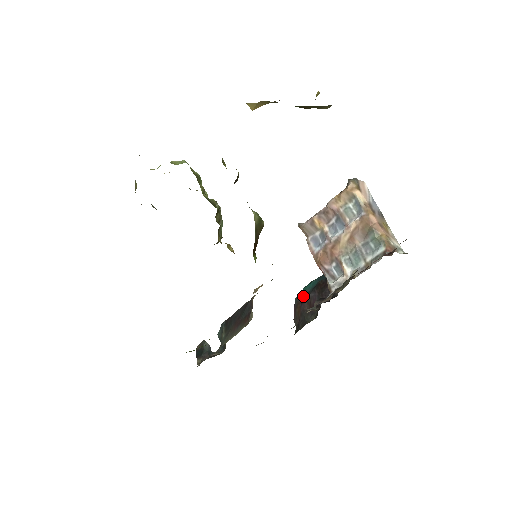
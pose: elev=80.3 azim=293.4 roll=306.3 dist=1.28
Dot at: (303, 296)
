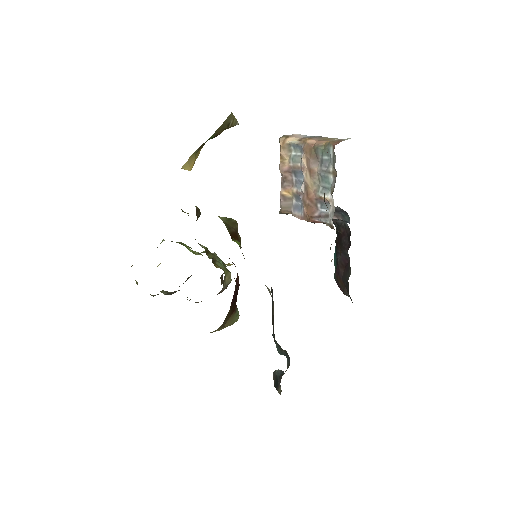
Dot at: (336, 268)
